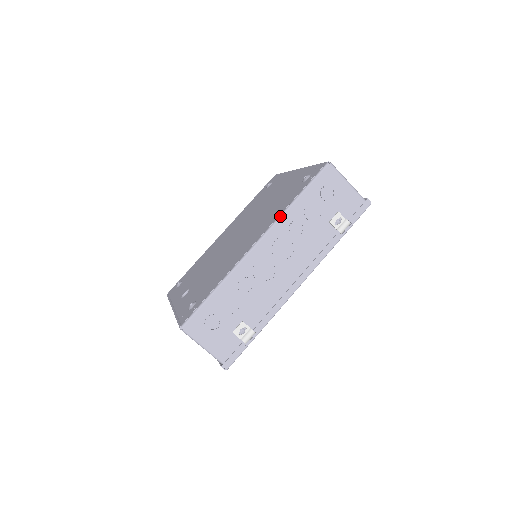
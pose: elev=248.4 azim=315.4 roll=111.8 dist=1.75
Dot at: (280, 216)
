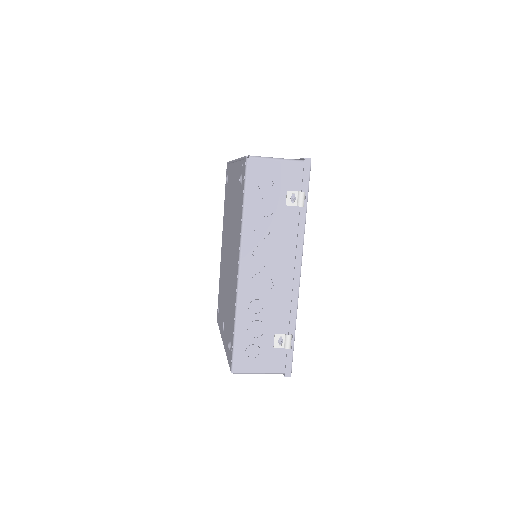
Dot at: (241, 234)
